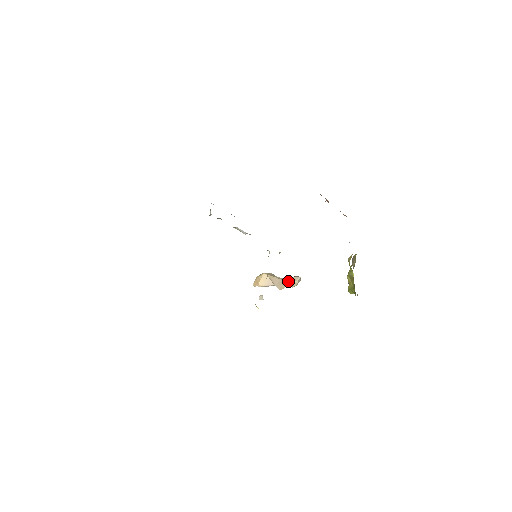
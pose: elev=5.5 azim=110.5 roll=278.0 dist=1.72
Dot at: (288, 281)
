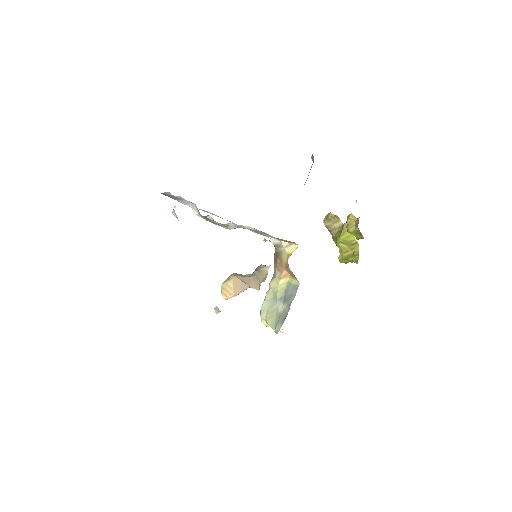
Dot at: (259, 275)
